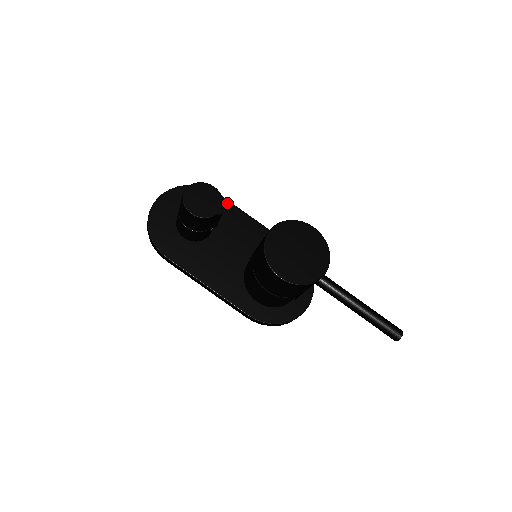
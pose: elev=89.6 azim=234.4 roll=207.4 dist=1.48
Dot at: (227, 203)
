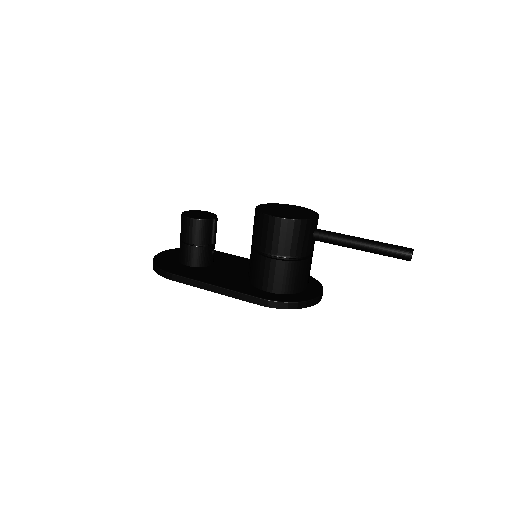
Dot at: (224, 253)
